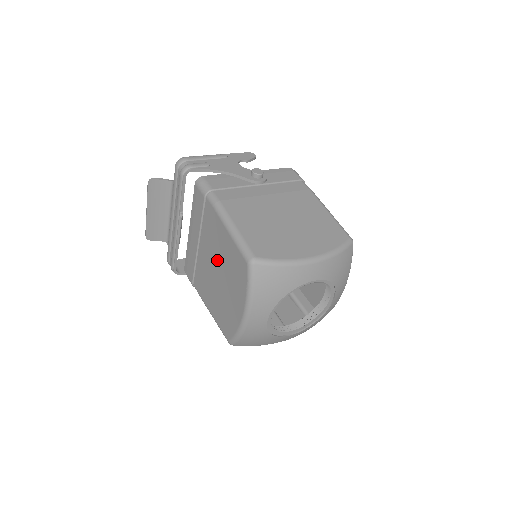
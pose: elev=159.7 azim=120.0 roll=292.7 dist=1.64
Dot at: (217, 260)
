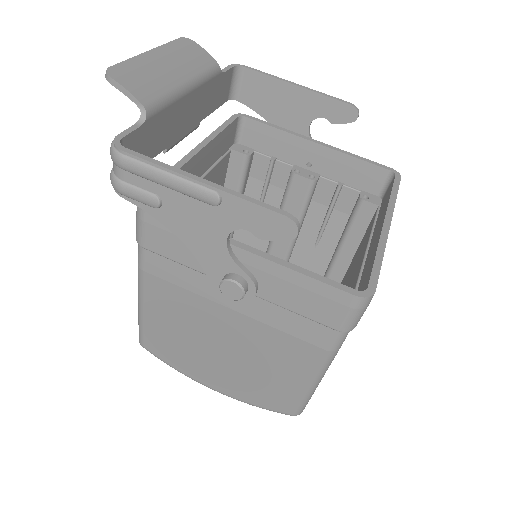
Dot at: occluded
